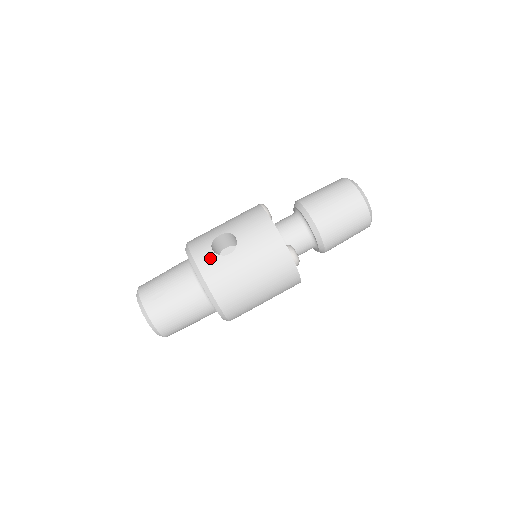
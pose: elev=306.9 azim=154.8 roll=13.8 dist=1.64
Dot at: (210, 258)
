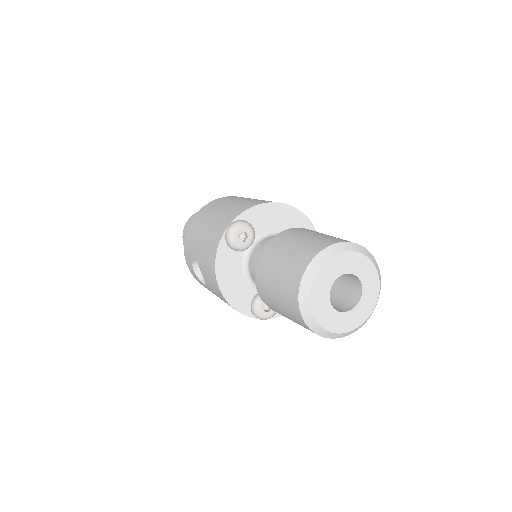
Dot at: (195, 276)
